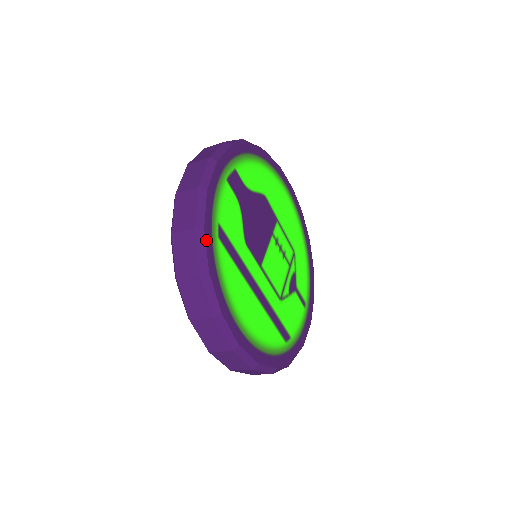
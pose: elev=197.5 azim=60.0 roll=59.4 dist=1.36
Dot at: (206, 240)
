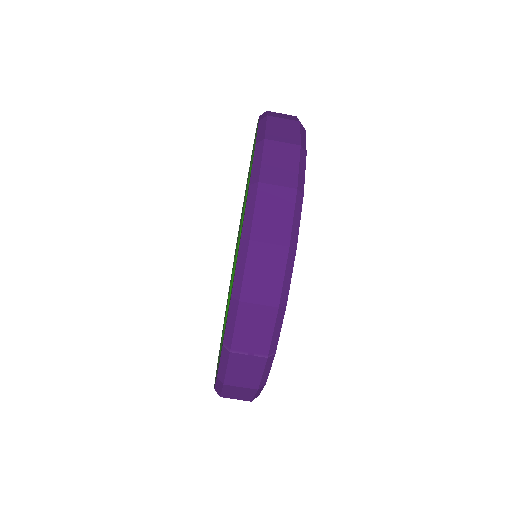
Dot at: occluded
